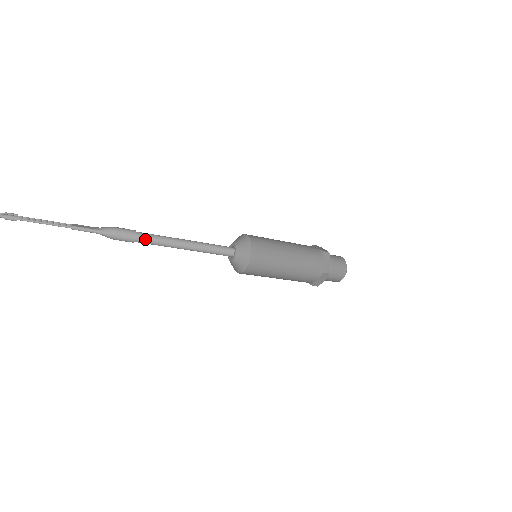
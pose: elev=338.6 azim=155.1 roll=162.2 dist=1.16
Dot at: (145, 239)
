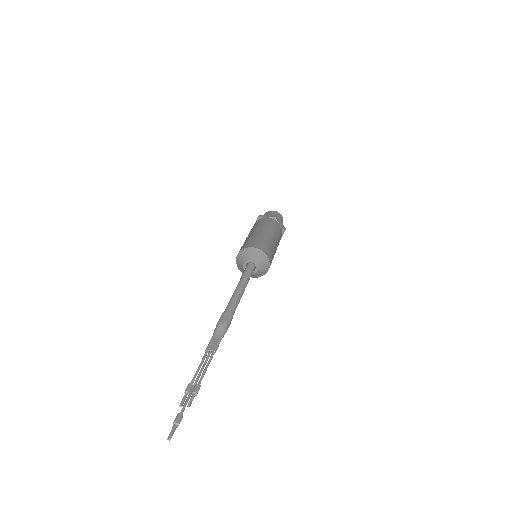
Dot at: (234, 311)
